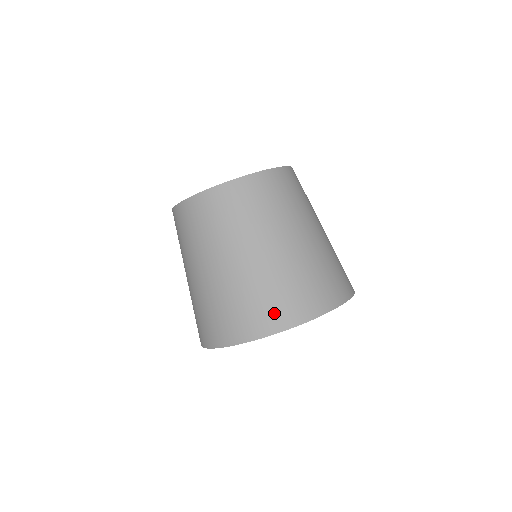
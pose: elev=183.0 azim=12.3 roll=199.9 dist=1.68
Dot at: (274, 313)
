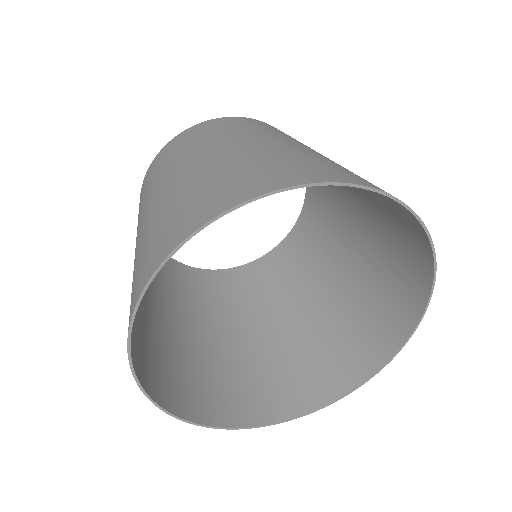
Dot at: (182, 221)
